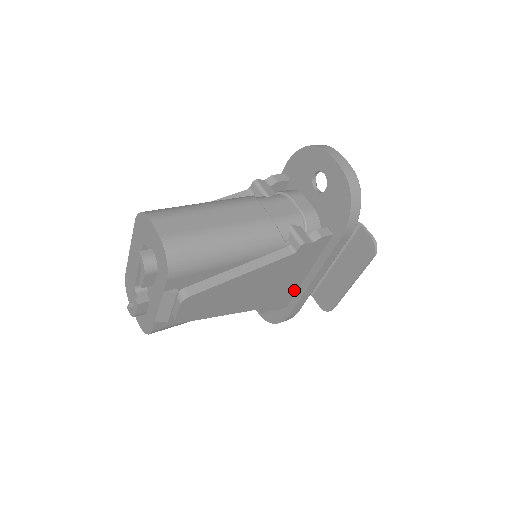
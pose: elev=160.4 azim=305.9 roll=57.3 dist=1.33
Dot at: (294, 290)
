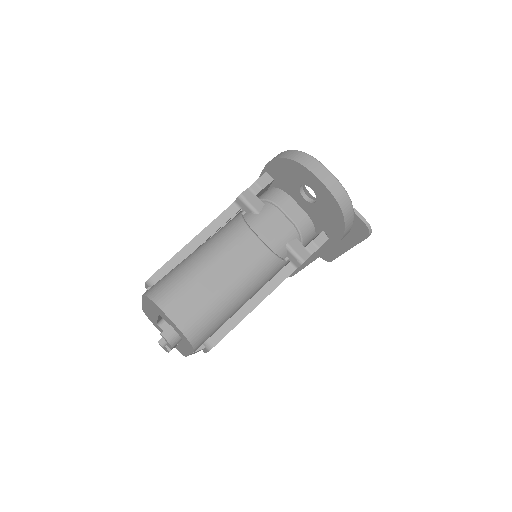
Dot at: occluded
